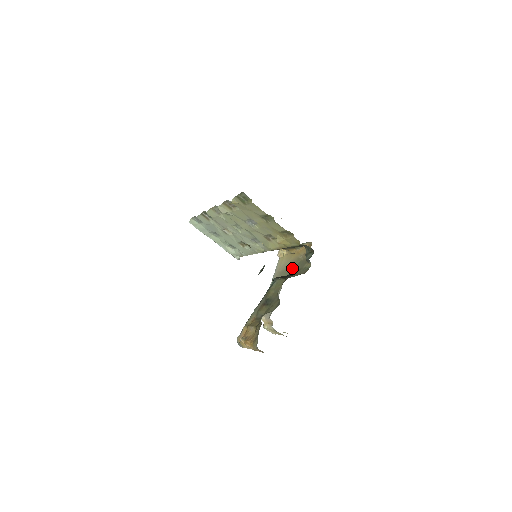
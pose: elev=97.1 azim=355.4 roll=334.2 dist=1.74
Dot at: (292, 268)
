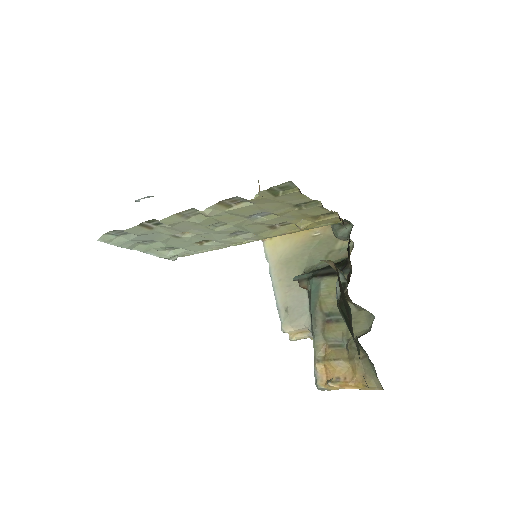
Dot at: (308, 252)
